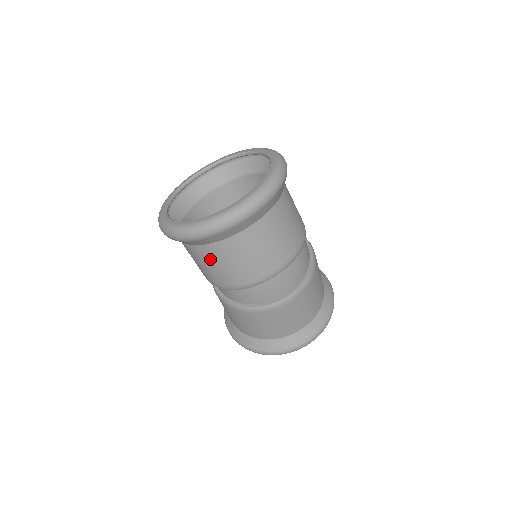
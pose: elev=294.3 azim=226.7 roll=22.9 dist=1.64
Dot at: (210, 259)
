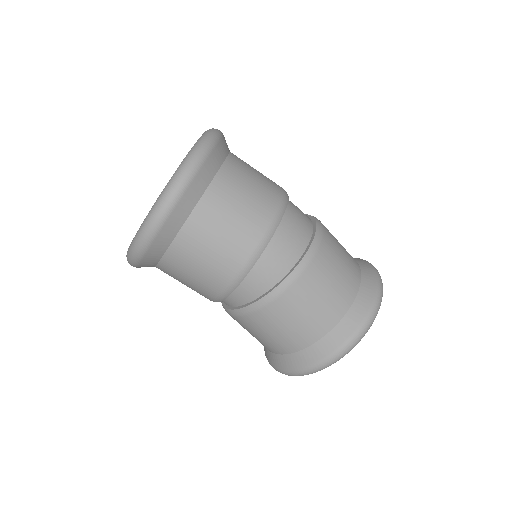
Dot at: (203, 238)
